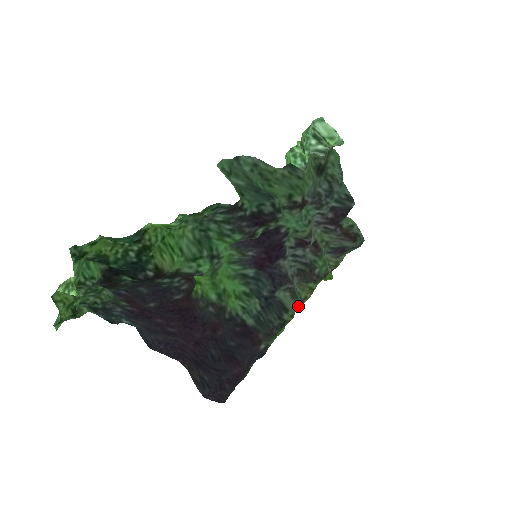
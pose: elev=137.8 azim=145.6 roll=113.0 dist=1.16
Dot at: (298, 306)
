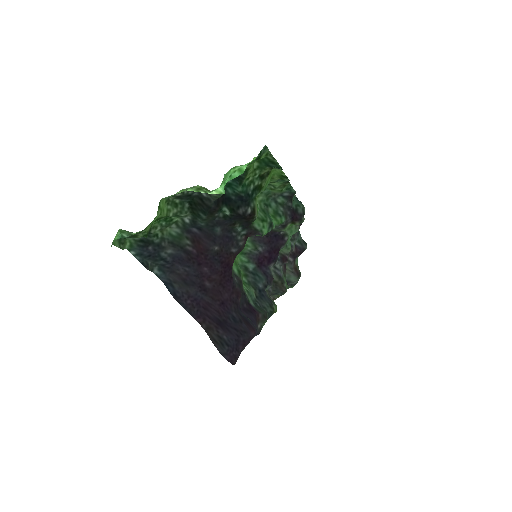
Dot at: occluded
